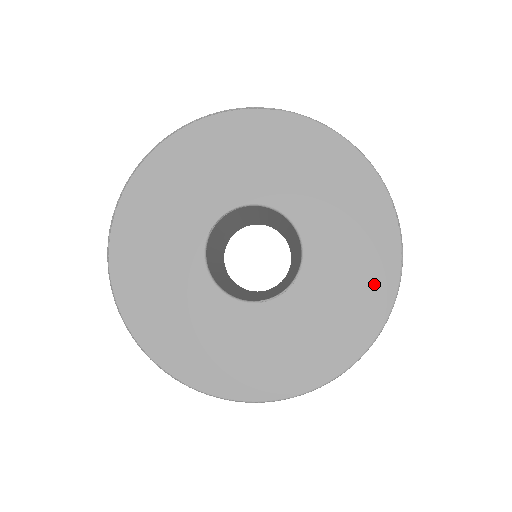
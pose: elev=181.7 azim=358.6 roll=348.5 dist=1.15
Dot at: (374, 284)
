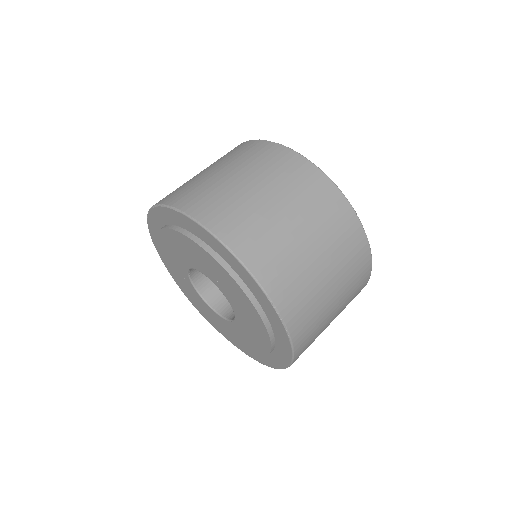
Dot at: (277, 338)
